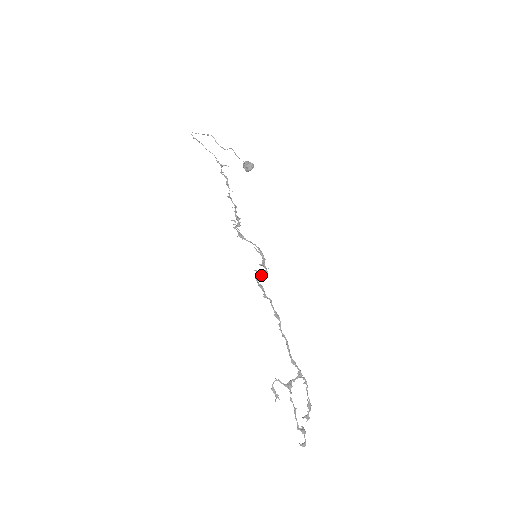
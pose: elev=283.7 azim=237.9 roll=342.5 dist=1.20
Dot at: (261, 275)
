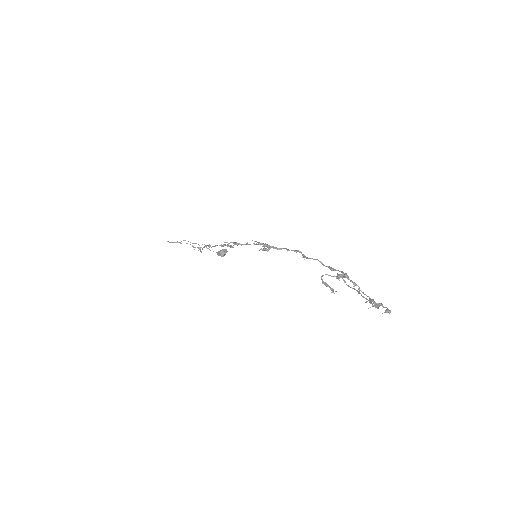
Dot at: (267, 249)
